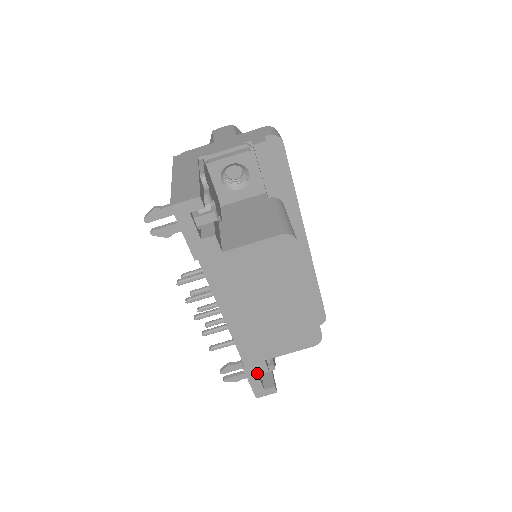
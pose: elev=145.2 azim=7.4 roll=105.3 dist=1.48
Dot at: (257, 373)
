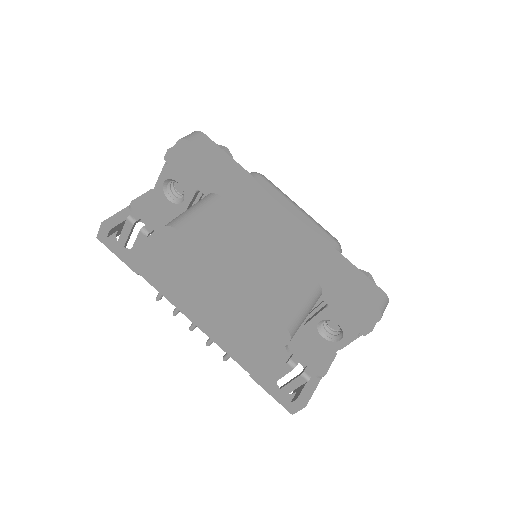
Dot at: (267, 382)
